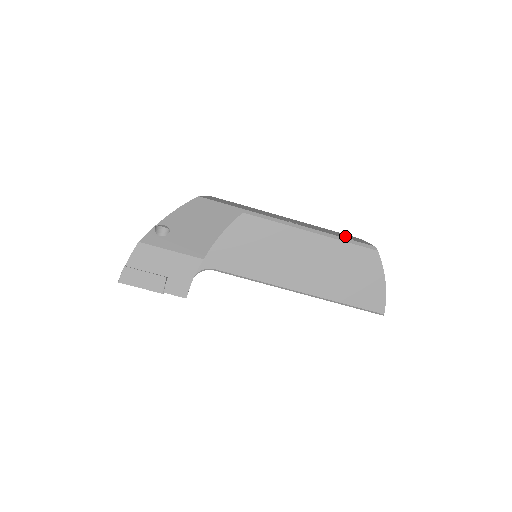
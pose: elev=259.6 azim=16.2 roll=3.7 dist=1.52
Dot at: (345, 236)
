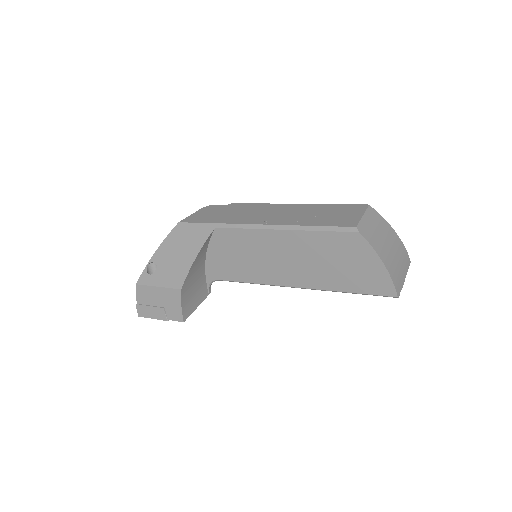
Dot at: (332, 216)
